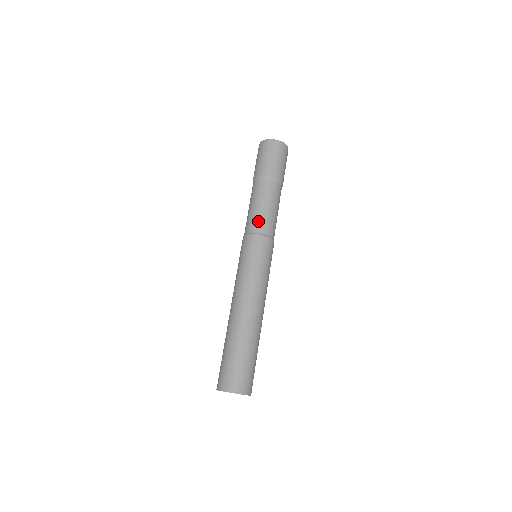
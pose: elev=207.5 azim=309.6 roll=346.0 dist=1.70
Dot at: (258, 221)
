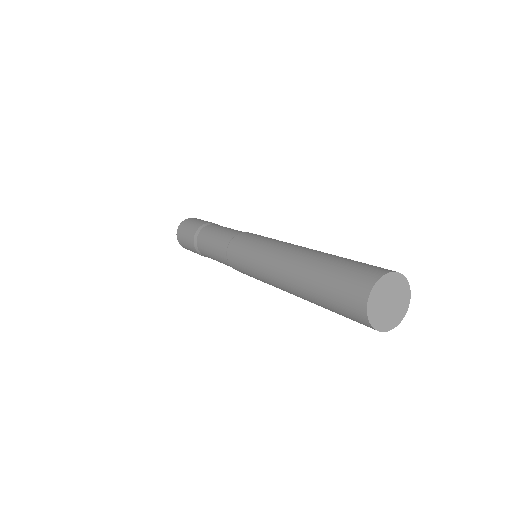
Dot at: occluded
